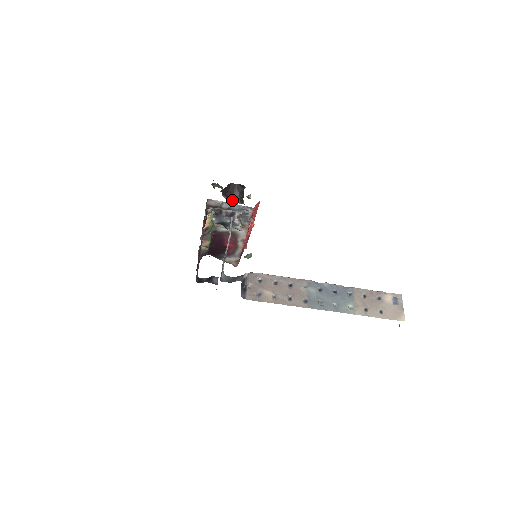
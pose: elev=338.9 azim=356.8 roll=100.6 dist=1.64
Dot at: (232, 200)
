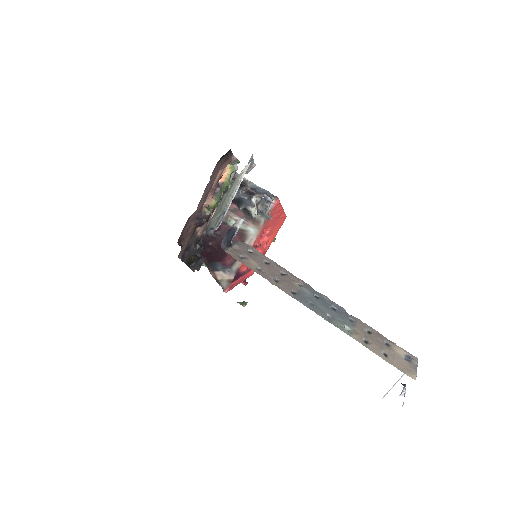
Dot at: occluded
